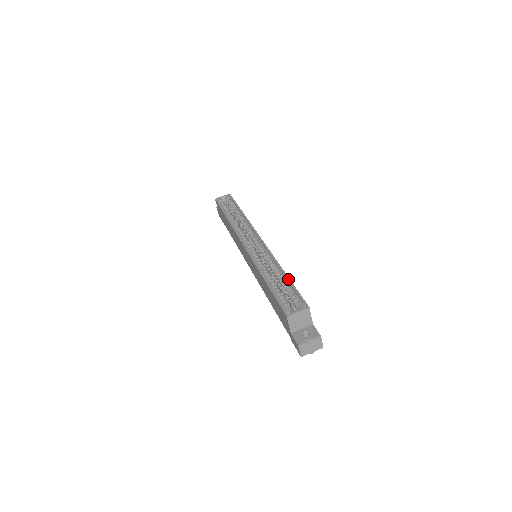
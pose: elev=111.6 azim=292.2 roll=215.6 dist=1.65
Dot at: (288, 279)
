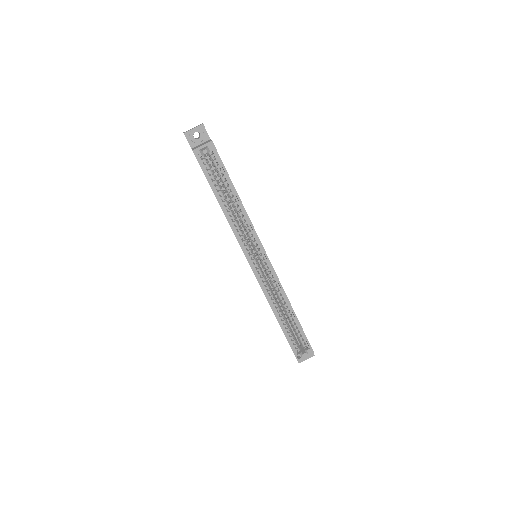
Dot at: (298, 322)
